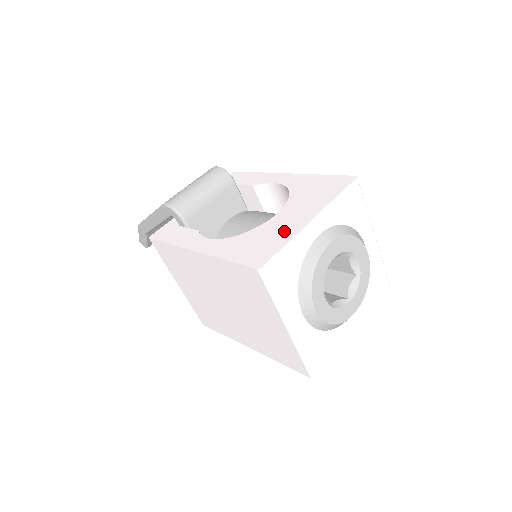
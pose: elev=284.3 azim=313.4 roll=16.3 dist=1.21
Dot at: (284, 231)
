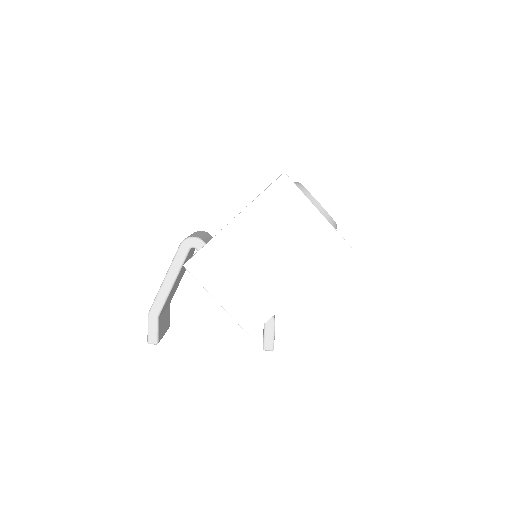
Dot at: occluded
